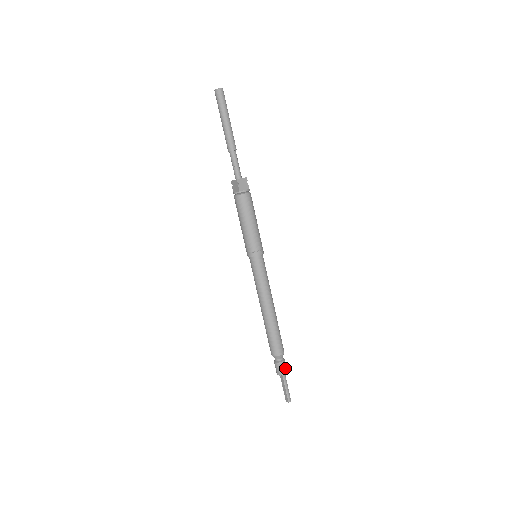
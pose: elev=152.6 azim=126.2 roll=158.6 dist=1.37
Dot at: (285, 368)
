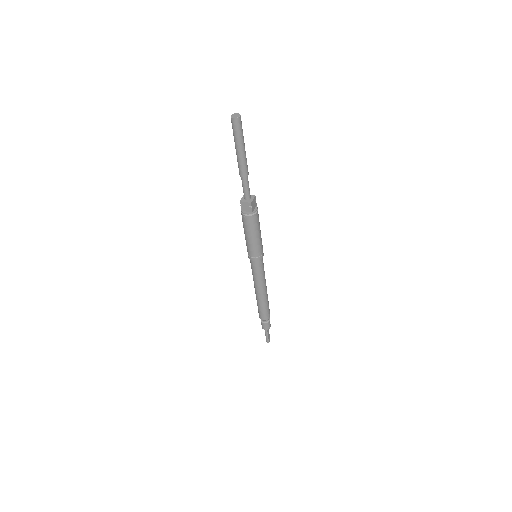
Dot at: (265, 327)
